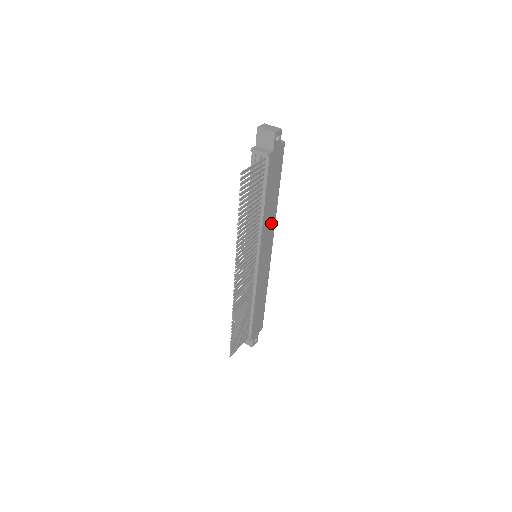
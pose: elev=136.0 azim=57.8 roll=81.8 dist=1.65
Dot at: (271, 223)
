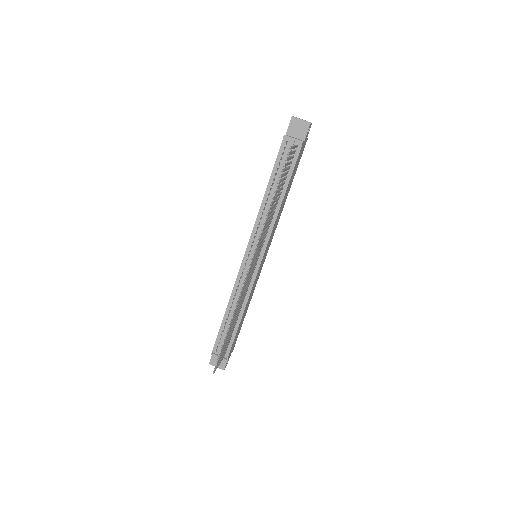
Dot at: (277, 221)
